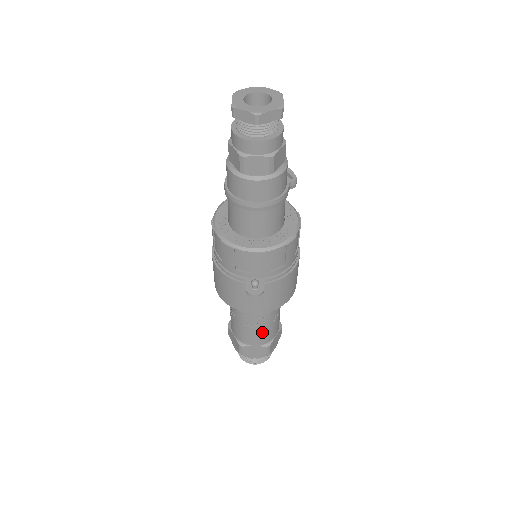
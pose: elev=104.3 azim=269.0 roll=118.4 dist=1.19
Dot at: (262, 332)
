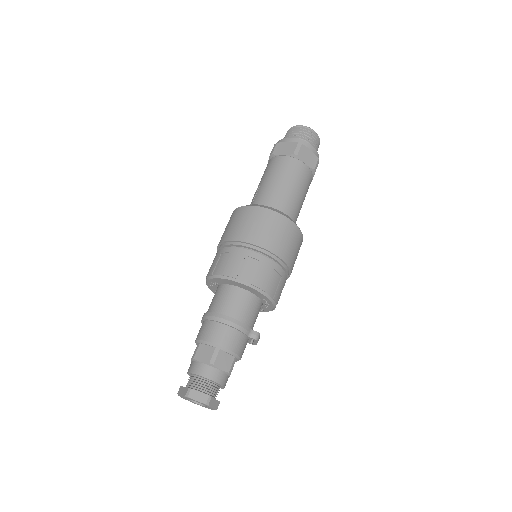
Dot at: occluded
